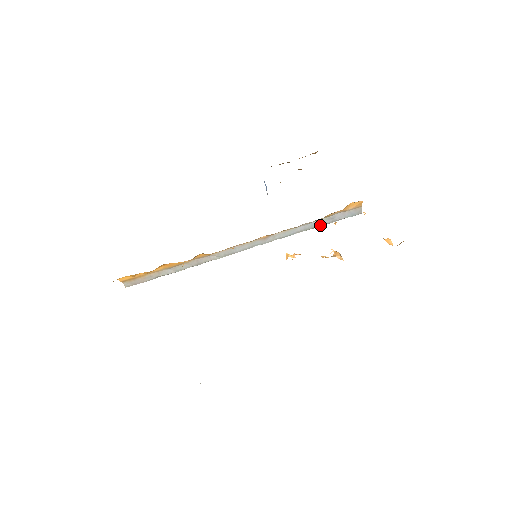
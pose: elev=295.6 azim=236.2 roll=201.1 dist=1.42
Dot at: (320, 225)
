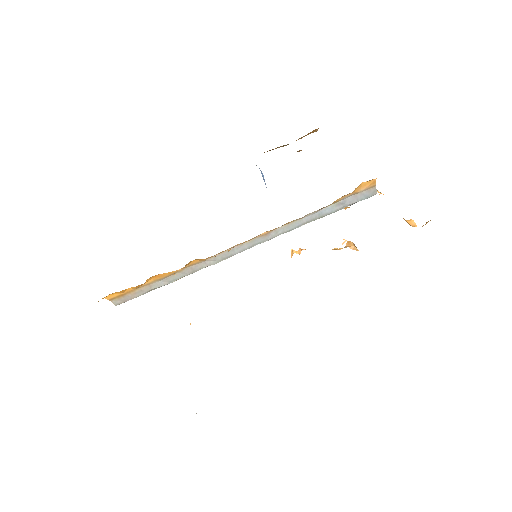
Dot at: (329, 213)
